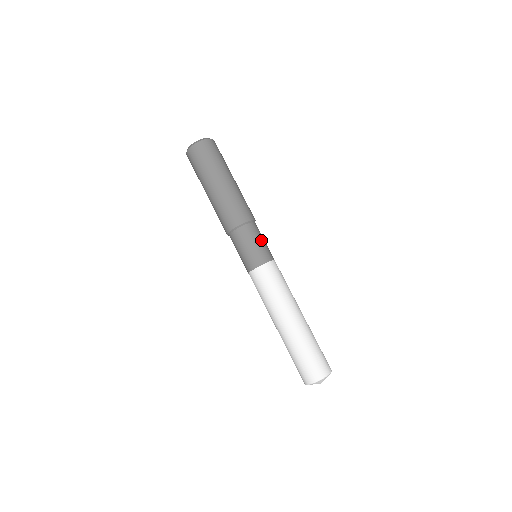
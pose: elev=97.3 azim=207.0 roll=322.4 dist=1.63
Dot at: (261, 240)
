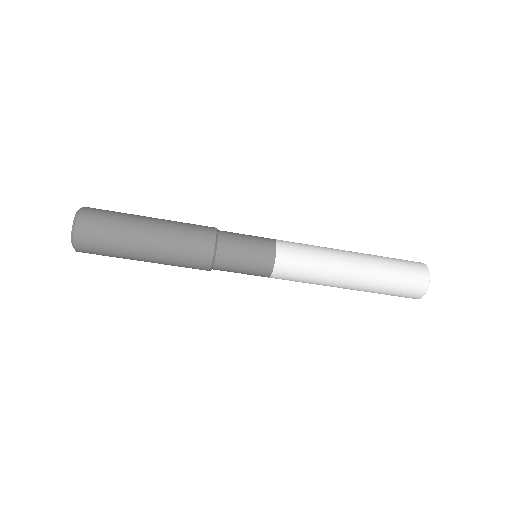
Dot at: (244, 256)
